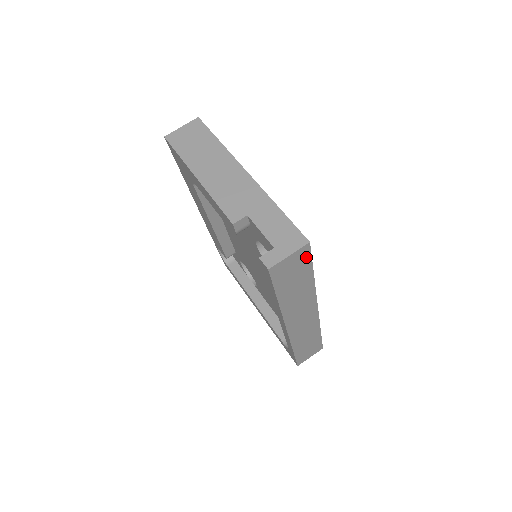
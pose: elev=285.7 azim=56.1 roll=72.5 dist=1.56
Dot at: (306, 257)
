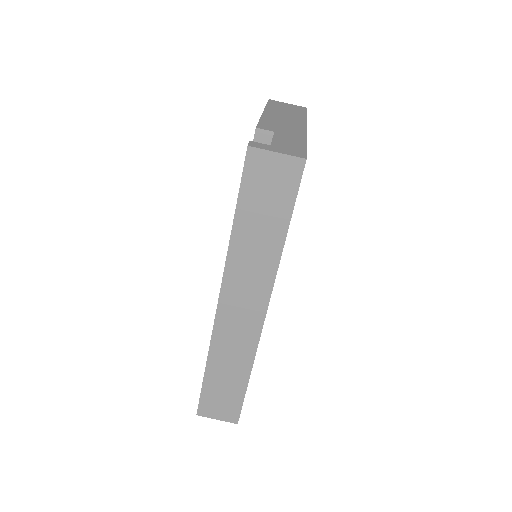
Dot at: (292, 183)
